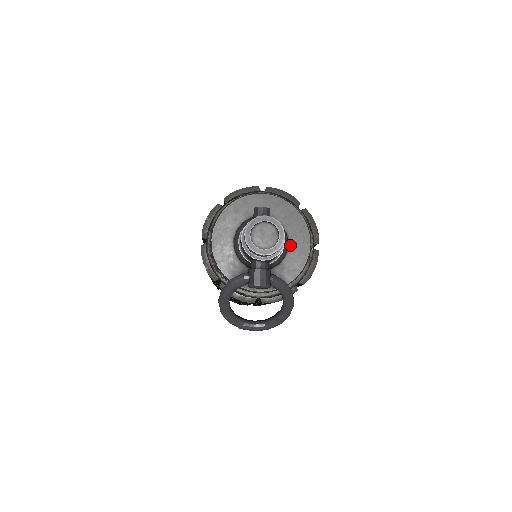
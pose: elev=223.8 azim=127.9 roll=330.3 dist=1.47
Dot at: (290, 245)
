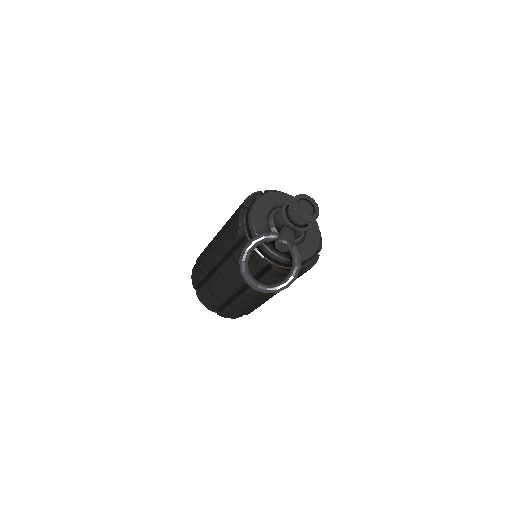
Dot at: (306, 237)
